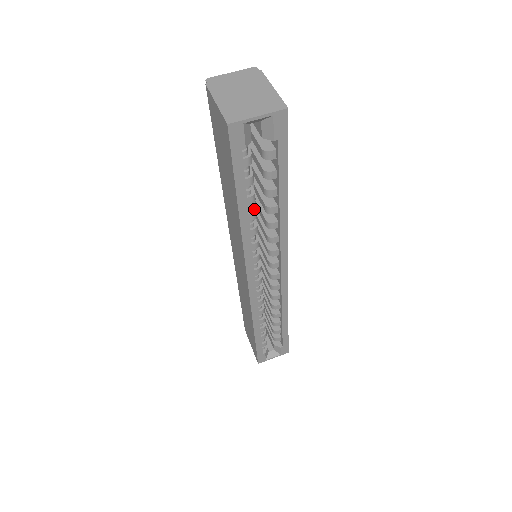
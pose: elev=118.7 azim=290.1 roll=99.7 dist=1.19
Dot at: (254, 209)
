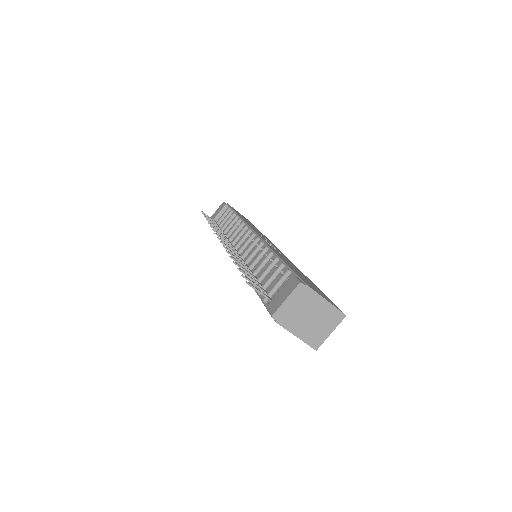
Dot at: occluded
